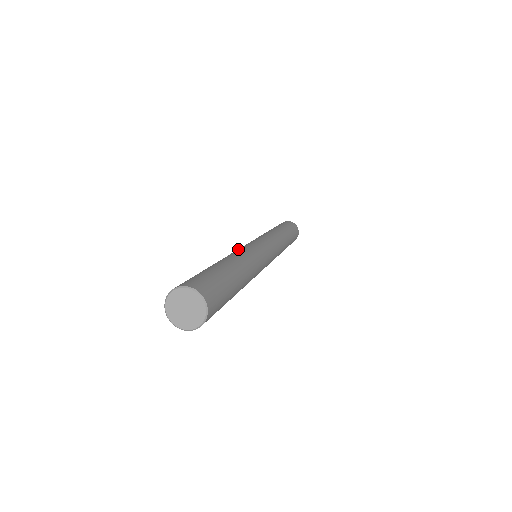
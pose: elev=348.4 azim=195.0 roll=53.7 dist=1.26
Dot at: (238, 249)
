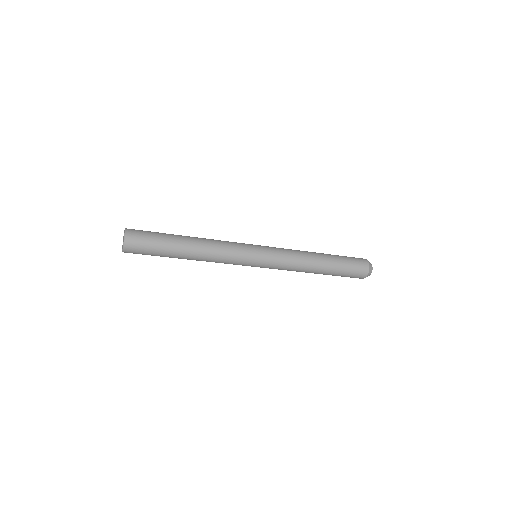
Dot at: occluded
